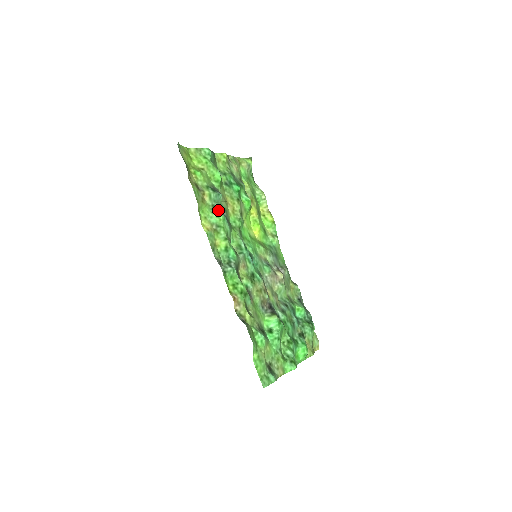
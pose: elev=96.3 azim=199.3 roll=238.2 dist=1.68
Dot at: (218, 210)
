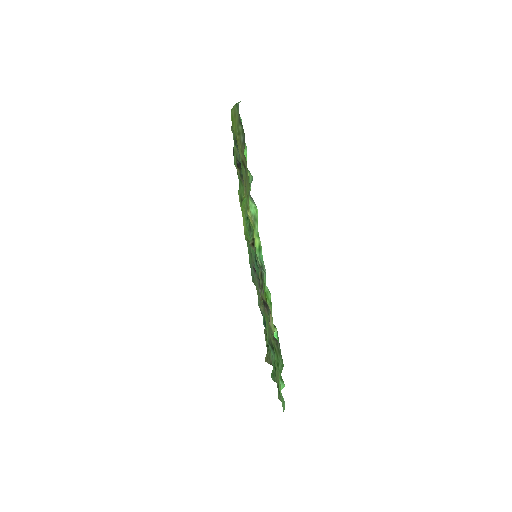
Dot at: (252, 198)
